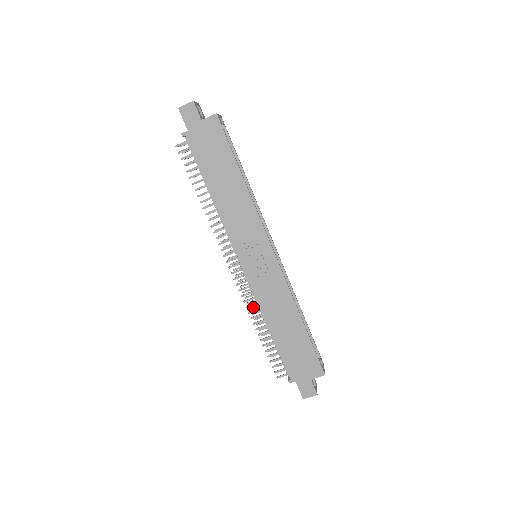
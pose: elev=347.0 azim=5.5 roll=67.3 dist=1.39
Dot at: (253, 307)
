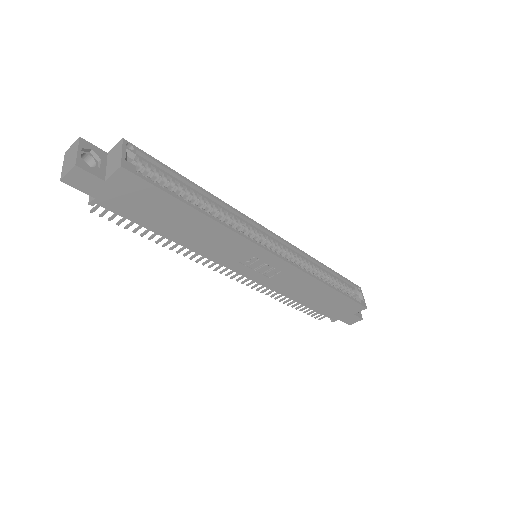
Dot at: occluded
